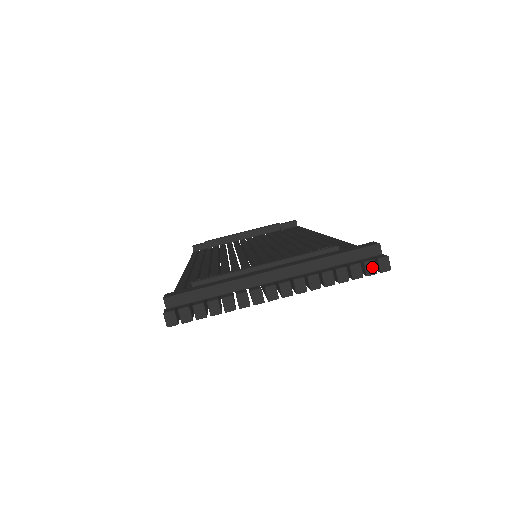
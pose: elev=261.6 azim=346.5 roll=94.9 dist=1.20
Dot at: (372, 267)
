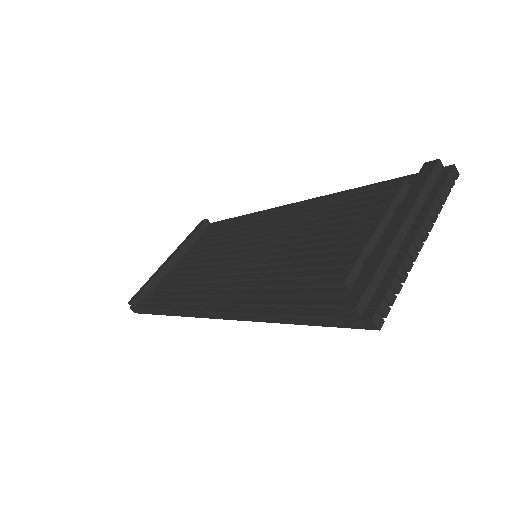
Dot at: (452, 179)
